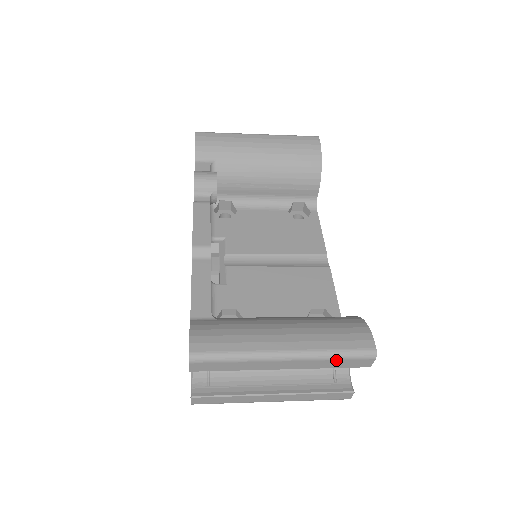
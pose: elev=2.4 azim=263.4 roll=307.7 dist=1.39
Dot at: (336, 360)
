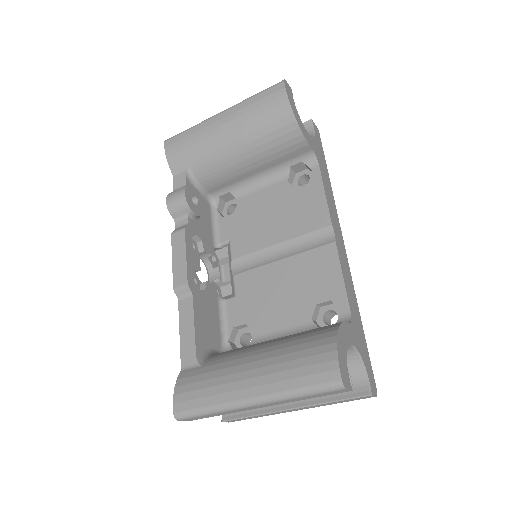
Dot at: (304, 397)
